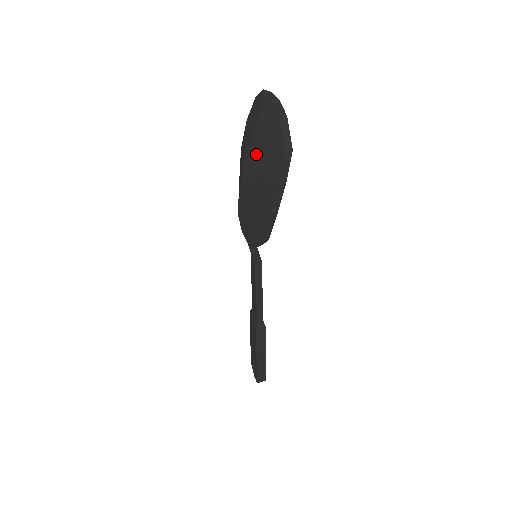
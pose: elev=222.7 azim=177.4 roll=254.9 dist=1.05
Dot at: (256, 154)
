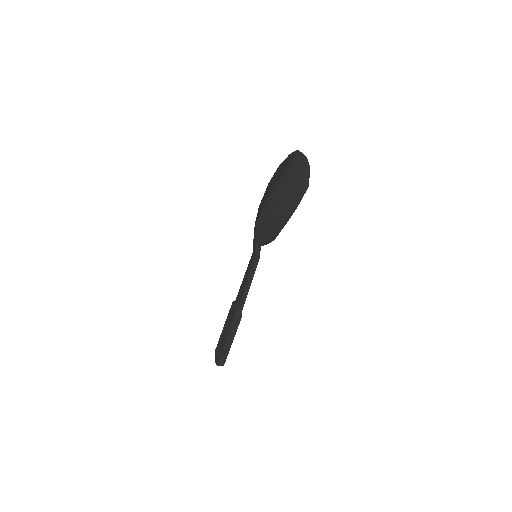
Dot at: (284, 184)
